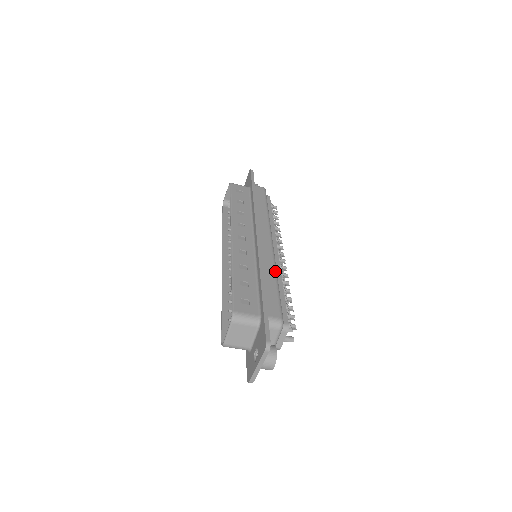
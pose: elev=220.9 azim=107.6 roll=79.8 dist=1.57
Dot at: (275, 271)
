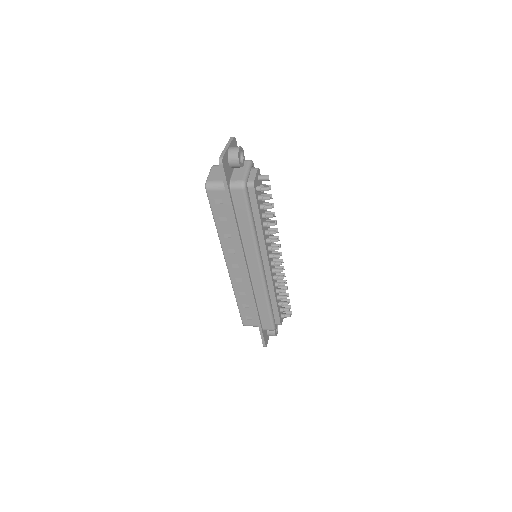
Dot at: (266, 297)
